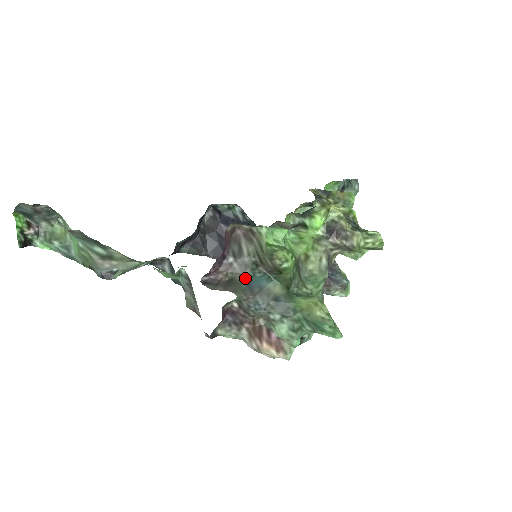
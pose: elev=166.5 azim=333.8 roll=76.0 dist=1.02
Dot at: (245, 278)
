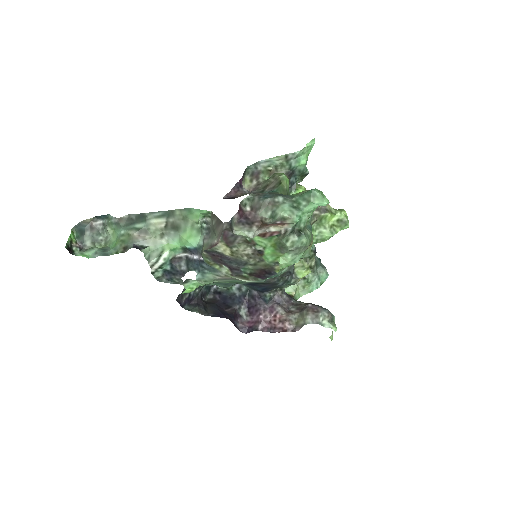
Dot at: occluded
